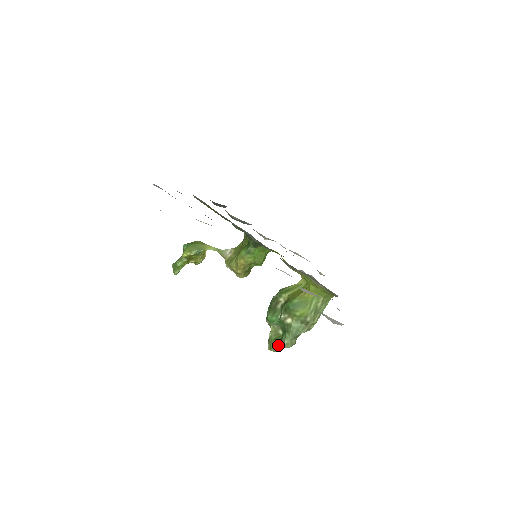
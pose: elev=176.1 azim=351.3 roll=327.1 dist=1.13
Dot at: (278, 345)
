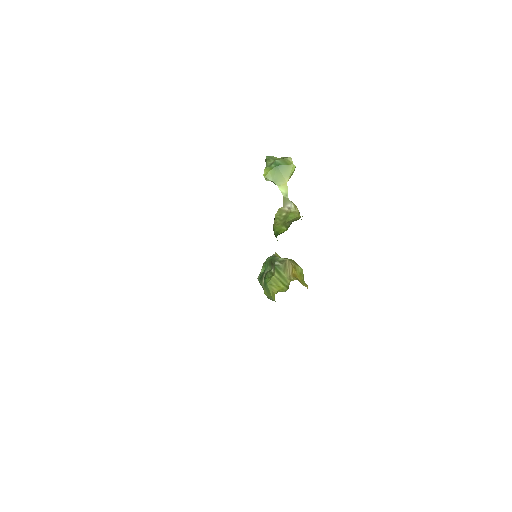
Dot at: (261, 271)
